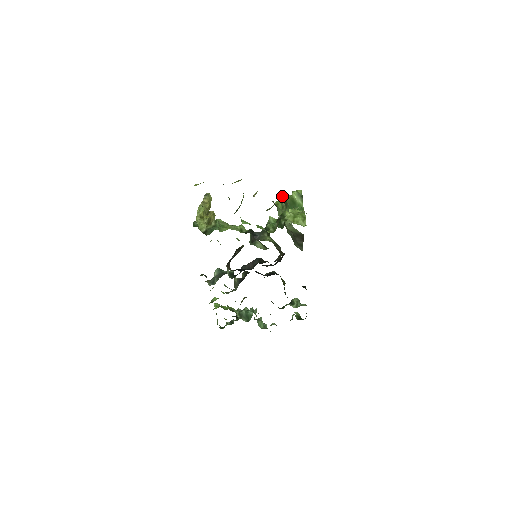
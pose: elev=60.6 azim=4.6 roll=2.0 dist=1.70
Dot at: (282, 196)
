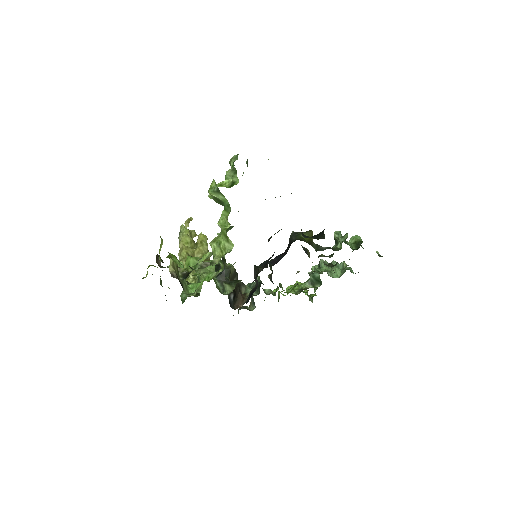
Dot at: (210, 197)
